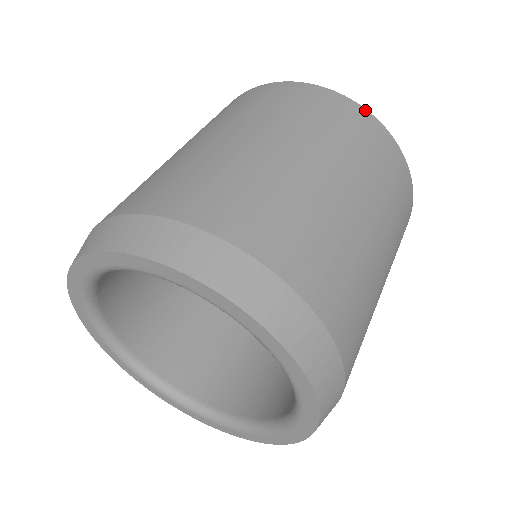
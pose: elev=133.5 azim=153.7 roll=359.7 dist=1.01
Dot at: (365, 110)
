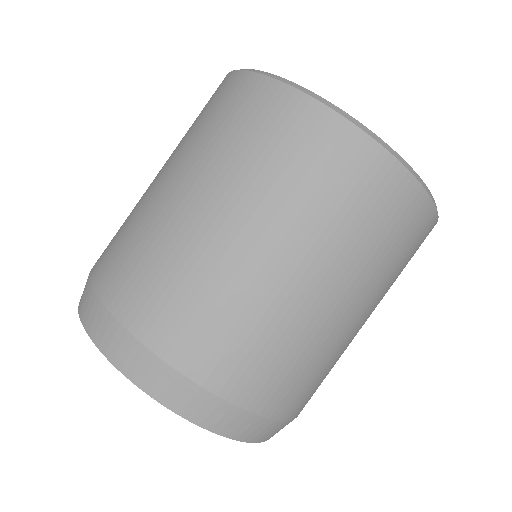
Dot at: (431, 203)
